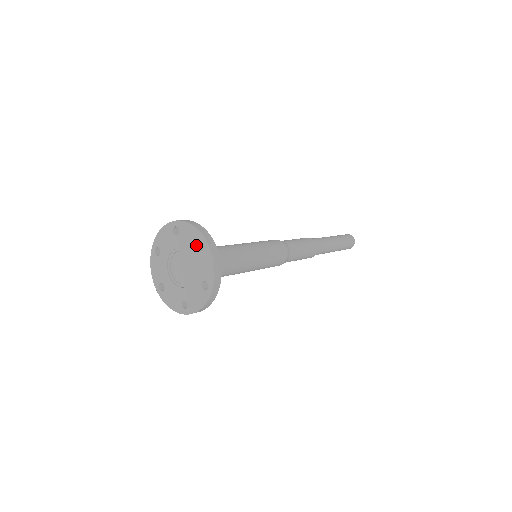
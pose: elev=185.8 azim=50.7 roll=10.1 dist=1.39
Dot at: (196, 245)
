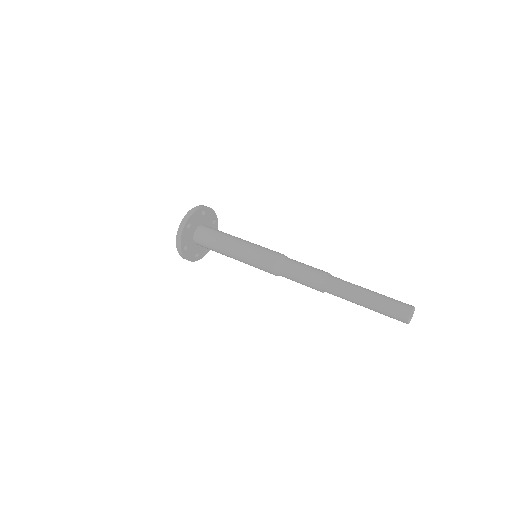
Dot at: occluded
